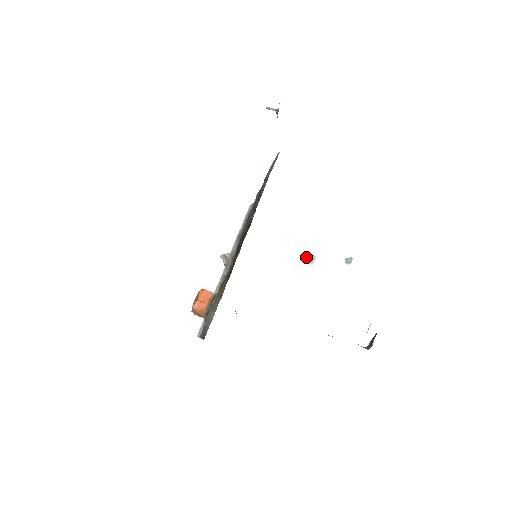
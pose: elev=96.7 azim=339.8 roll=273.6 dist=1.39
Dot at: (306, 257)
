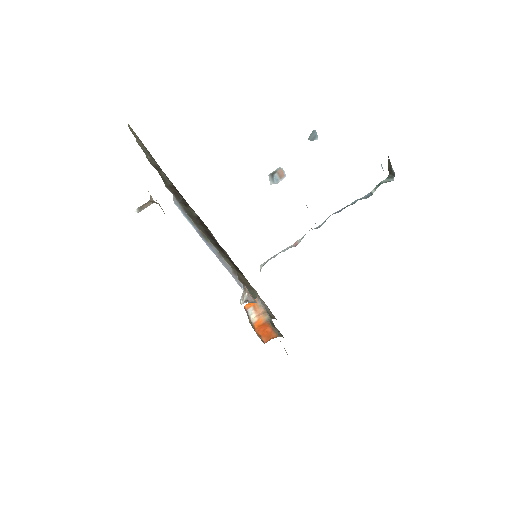
Dot at: (274, 178)
